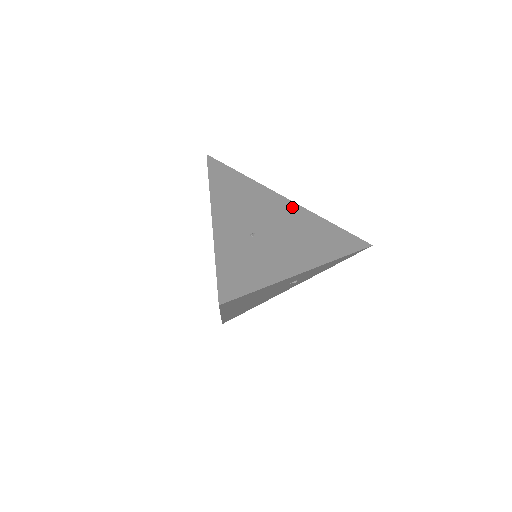
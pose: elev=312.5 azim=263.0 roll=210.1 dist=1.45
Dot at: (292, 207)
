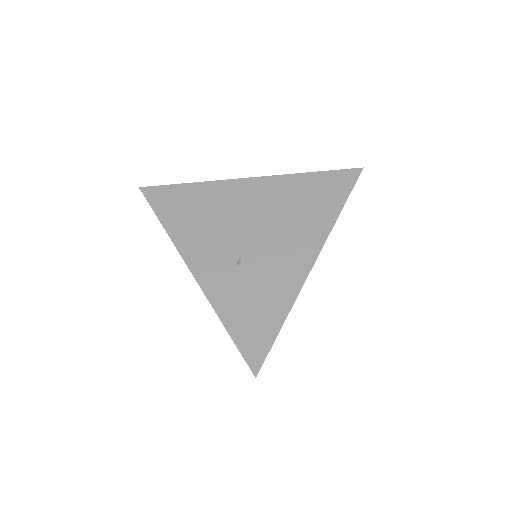
Dot at: (258, 186)
